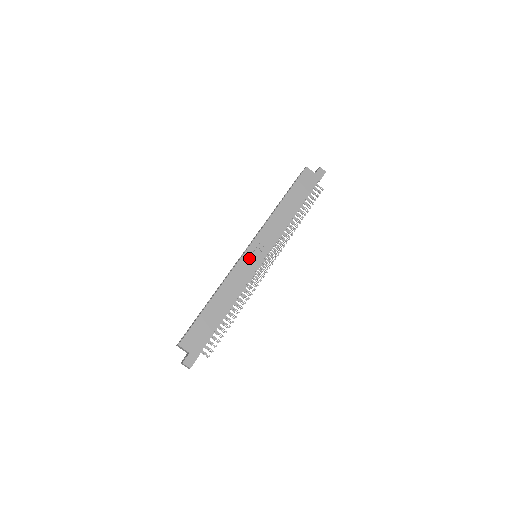
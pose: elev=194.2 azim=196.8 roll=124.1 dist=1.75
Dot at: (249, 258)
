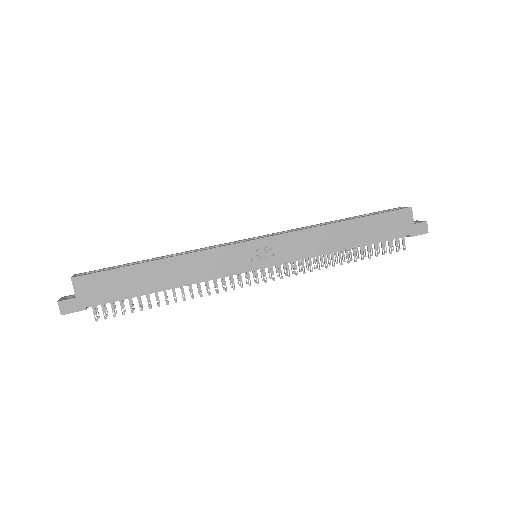
Dot at: (244, 252)
